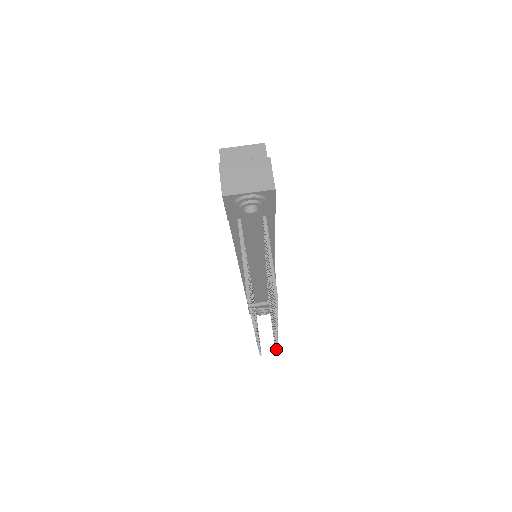
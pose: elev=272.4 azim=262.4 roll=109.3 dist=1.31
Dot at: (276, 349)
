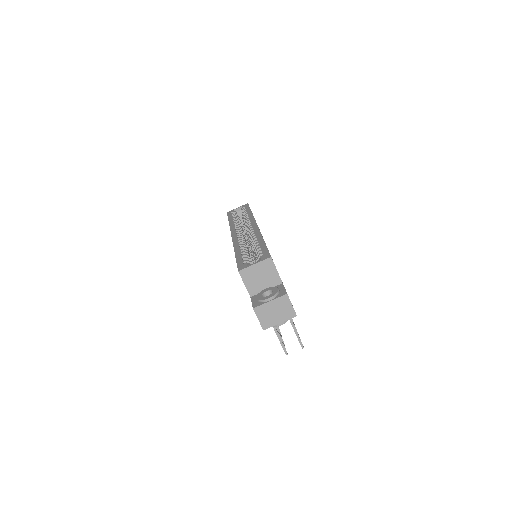
Dot at: occluded
